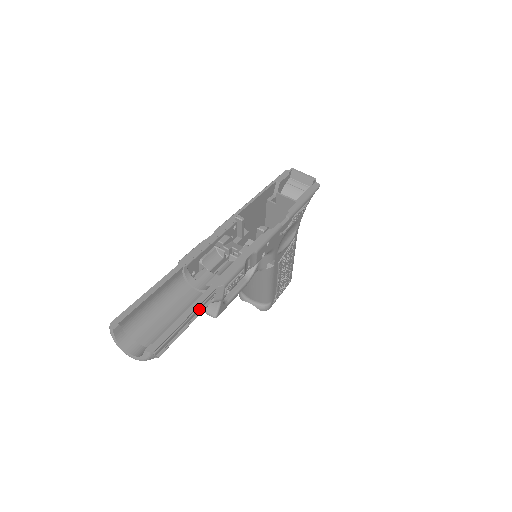
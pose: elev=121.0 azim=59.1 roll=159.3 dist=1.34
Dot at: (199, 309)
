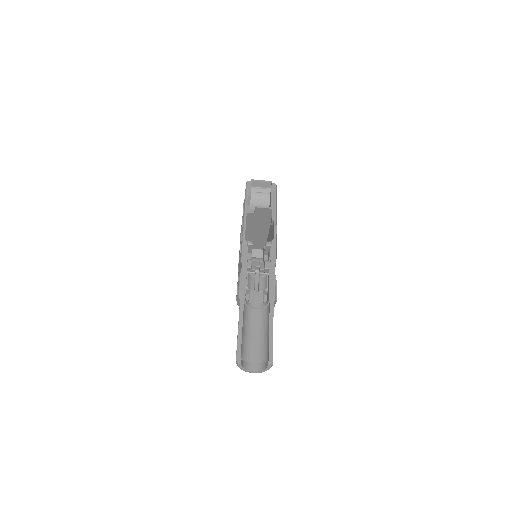
Dot at: occluded
